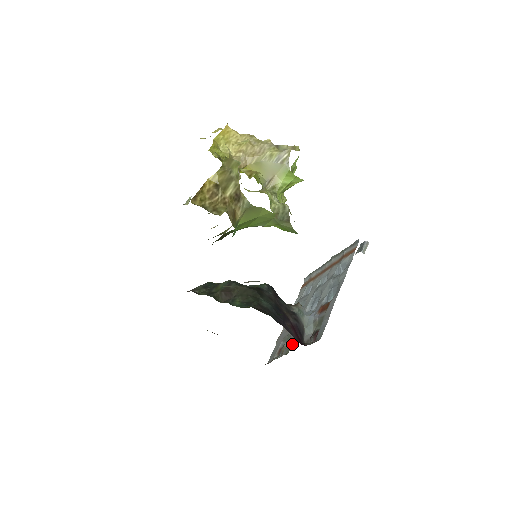
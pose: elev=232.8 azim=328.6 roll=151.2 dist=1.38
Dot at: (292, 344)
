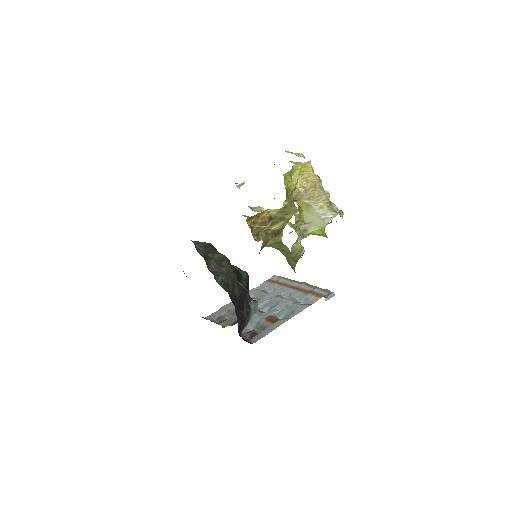
Dot at: (232, 323)
